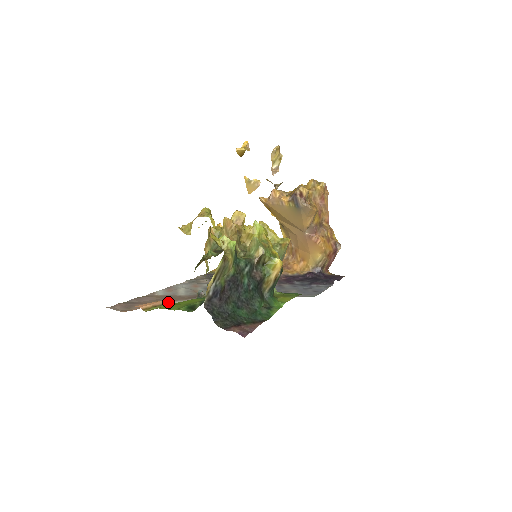
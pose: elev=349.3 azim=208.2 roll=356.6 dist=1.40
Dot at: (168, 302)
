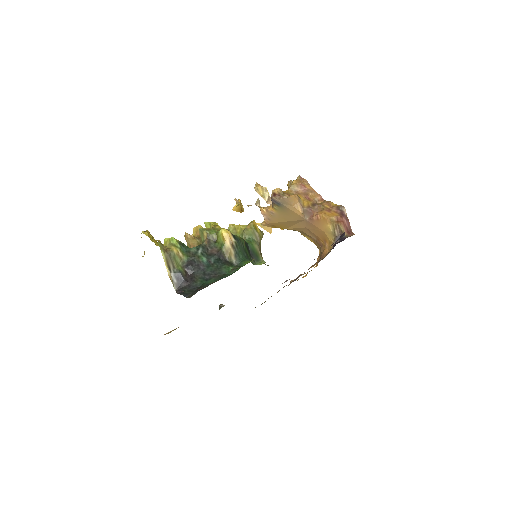
Dot at: occluded
